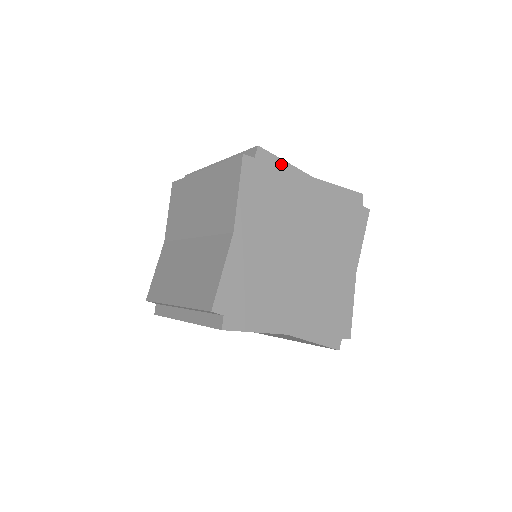
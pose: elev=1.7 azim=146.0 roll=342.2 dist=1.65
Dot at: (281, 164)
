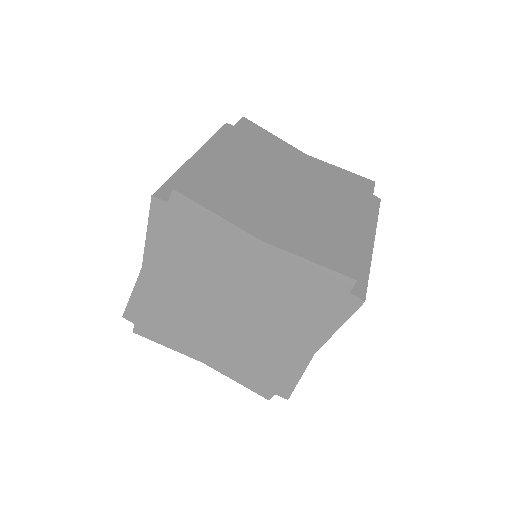
Dot at: (207, 215)
